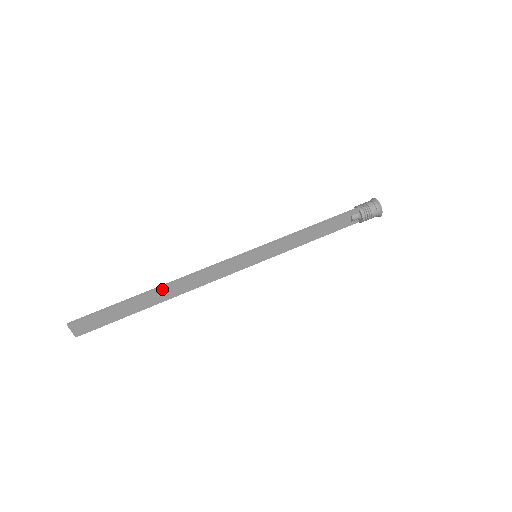
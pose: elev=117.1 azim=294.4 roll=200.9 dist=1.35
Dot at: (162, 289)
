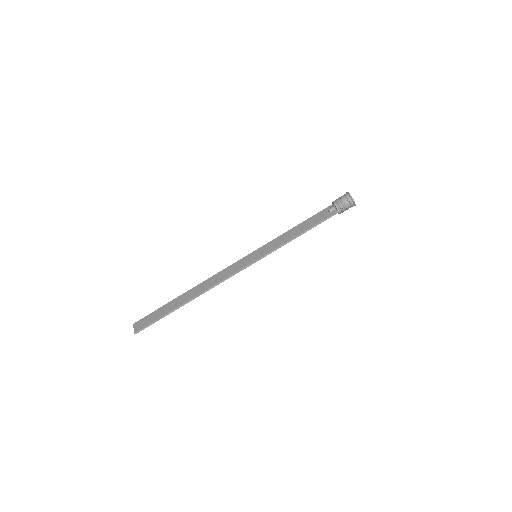
Dot at: (193, 298)
